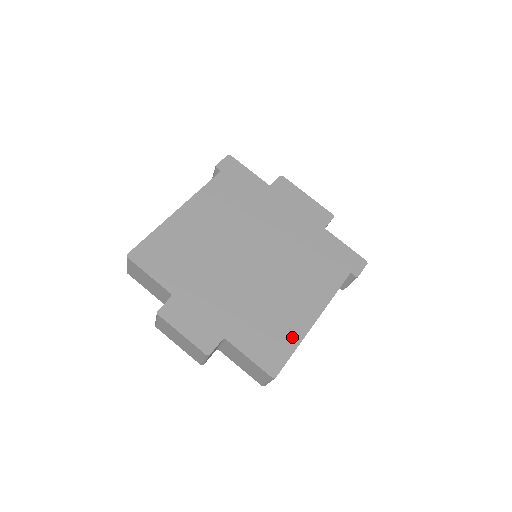
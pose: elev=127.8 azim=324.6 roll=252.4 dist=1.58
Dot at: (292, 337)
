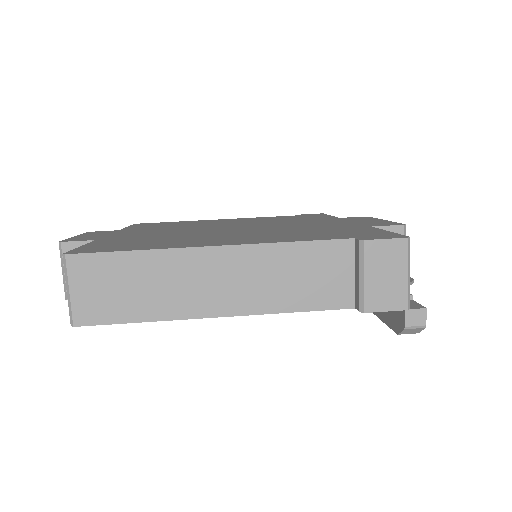
Dot at: (155, 247)
